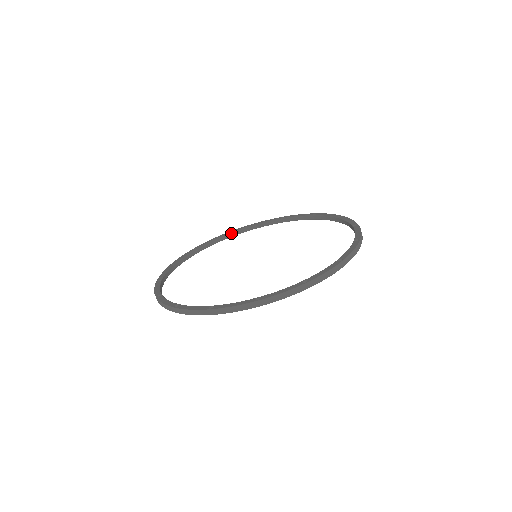
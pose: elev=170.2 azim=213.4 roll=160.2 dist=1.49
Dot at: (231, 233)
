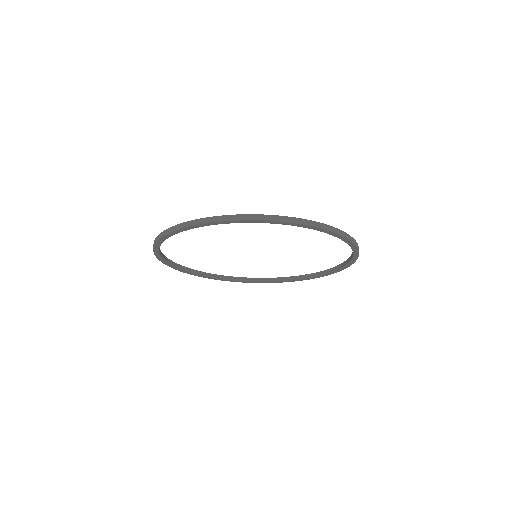
Dot at: (257, 278)
